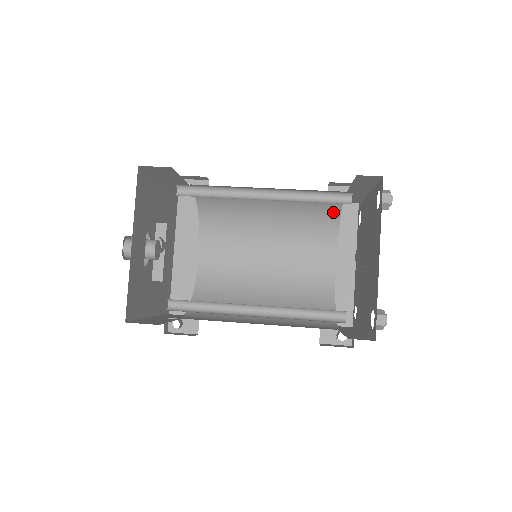
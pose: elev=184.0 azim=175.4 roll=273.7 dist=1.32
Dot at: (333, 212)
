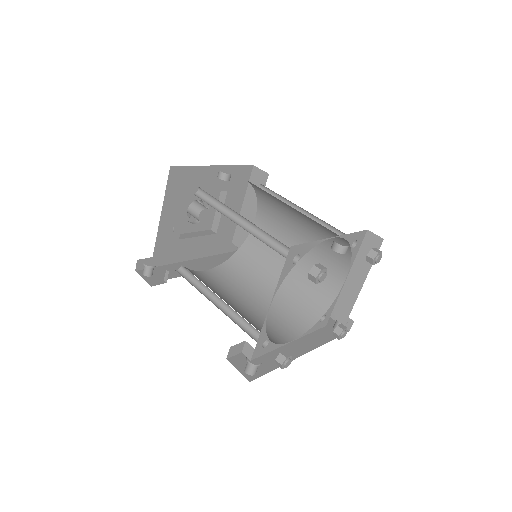
Dot at: (322, 306)
